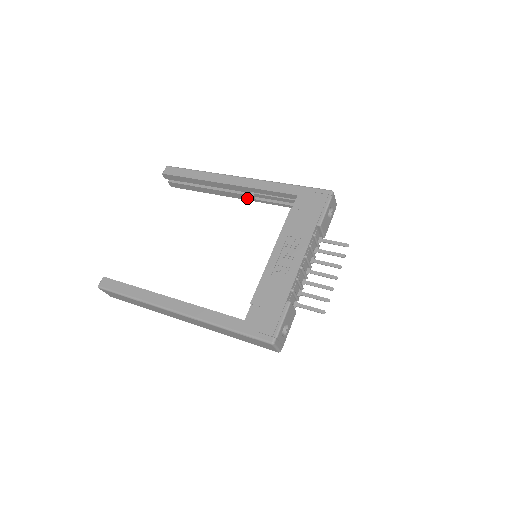
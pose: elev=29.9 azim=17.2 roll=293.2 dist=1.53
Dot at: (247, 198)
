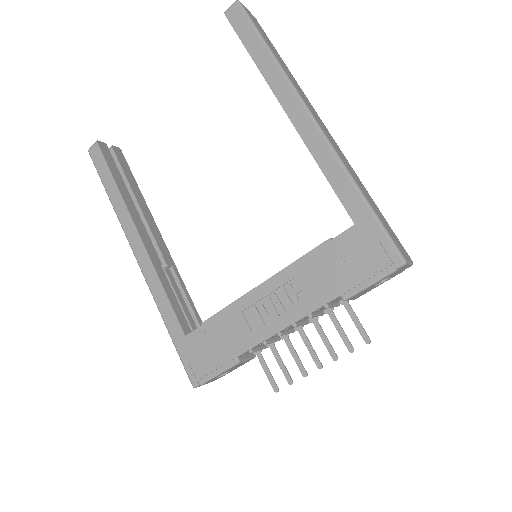
Dot at: occluded
